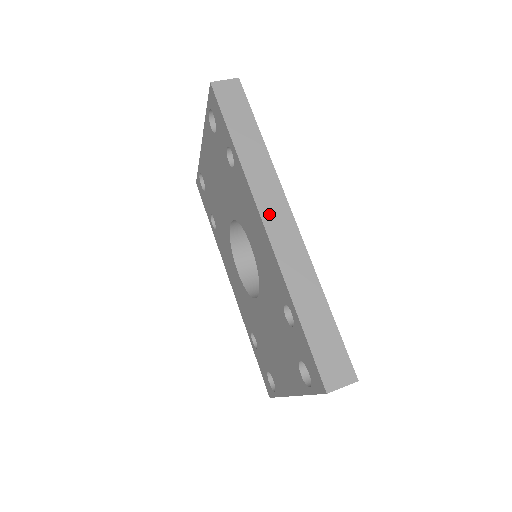
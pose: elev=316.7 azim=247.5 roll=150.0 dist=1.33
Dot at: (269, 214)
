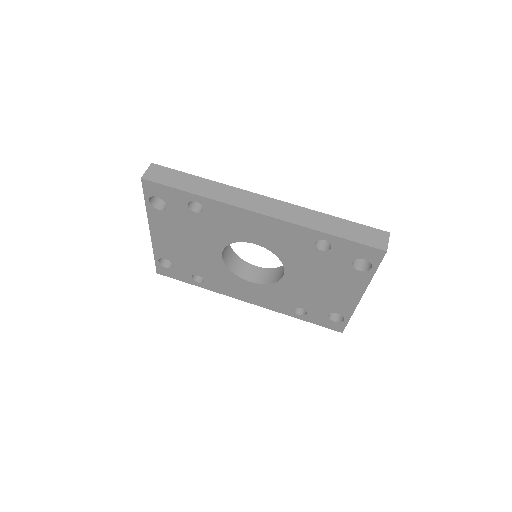
Dot at: (256, 207)
